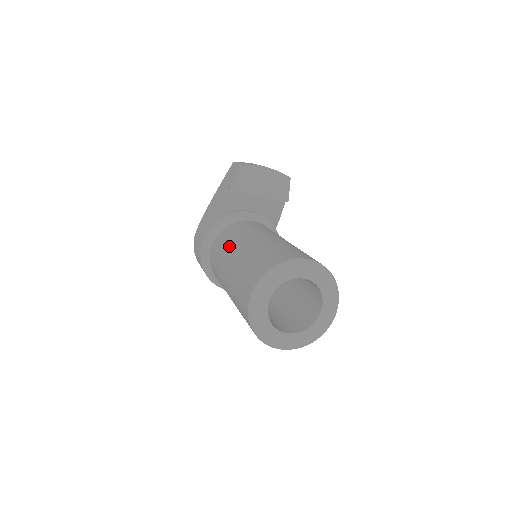
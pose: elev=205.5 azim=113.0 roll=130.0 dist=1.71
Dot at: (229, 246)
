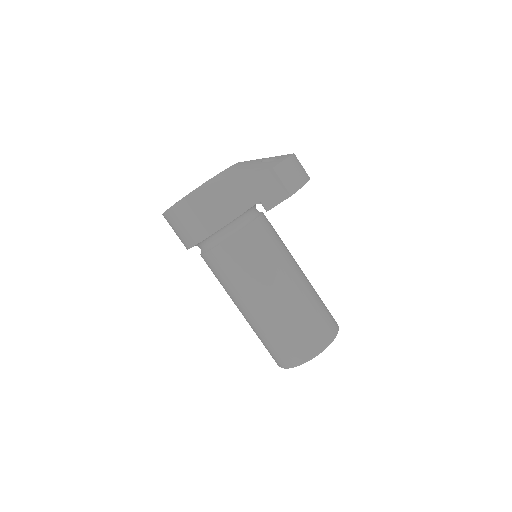
Dot at: (257, 281)
